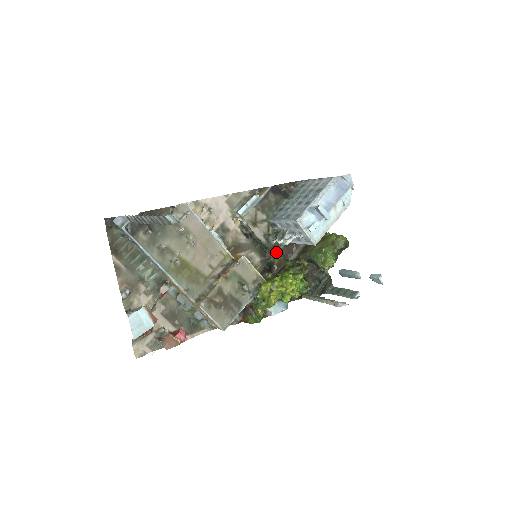
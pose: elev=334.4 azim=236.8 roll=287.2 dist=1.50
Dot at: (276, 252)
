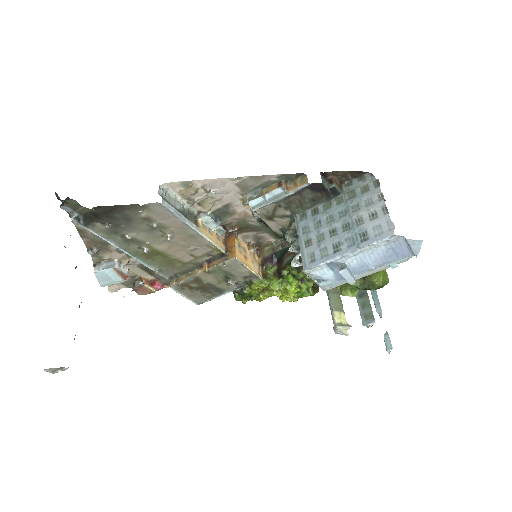
Dot at: occluded
